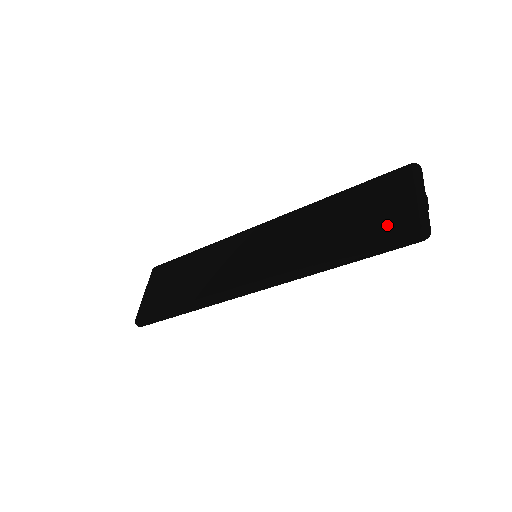
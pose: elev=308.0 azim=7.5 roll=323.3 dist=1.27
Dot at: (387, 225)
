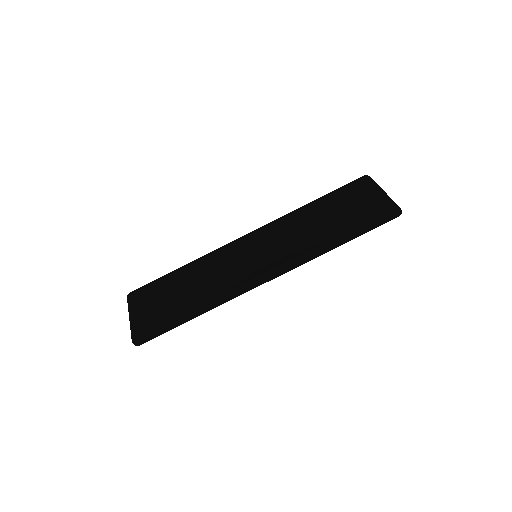
Dot at: (370, 211)
